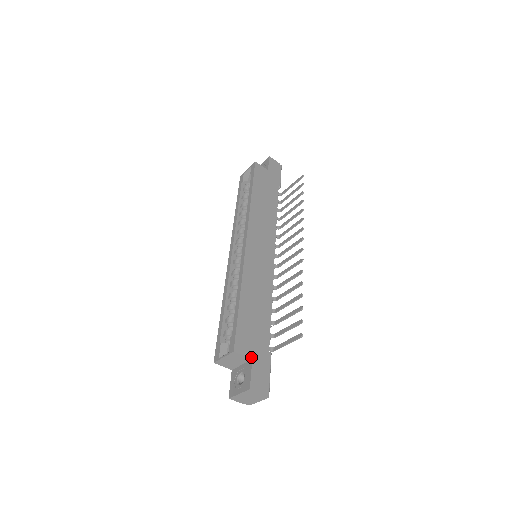
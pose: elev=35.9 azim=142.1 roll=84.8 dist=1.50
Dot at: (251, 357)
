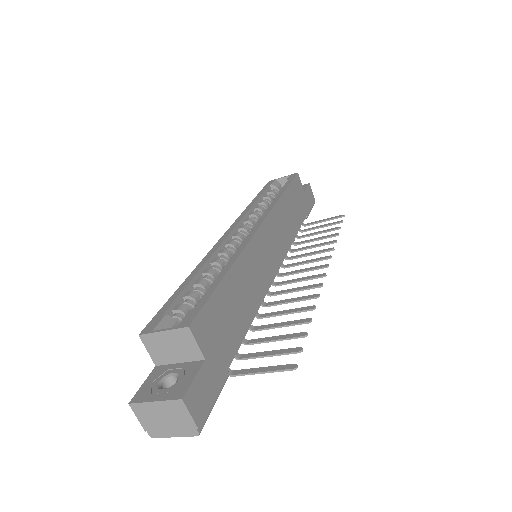
Dot at: (205, 355)
